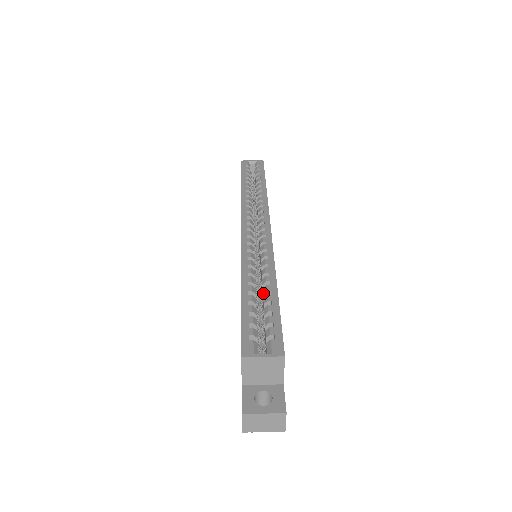
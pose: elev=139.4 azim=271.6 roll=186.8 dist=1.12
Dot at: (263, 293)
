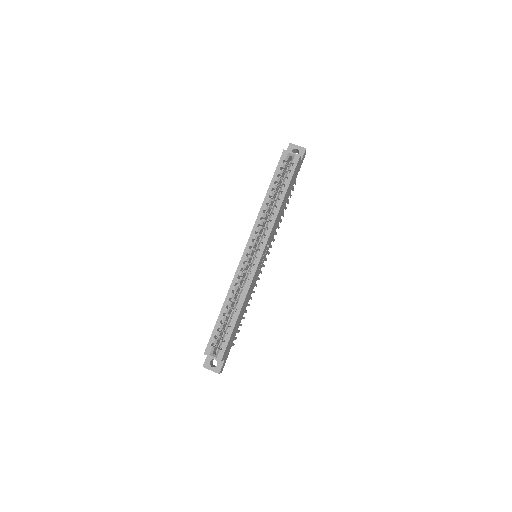
Dot at: (231, 315)
